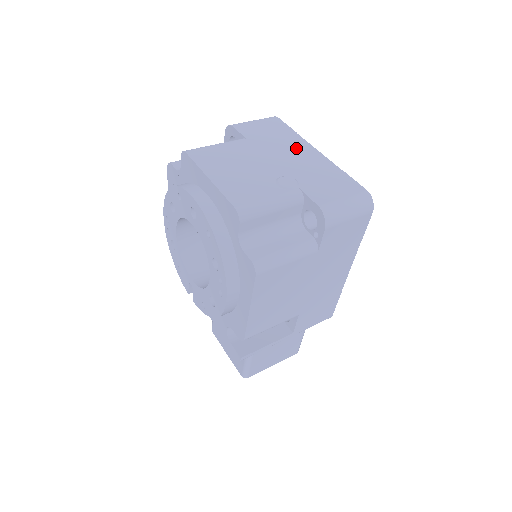
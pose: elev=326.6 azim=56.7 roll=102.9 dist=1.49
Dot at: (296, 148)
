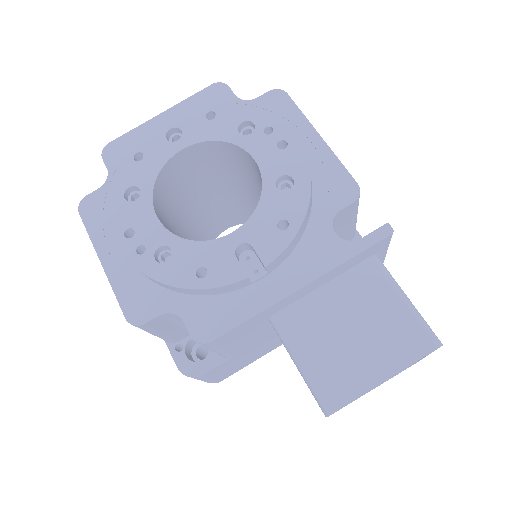
Dot at: occluded
